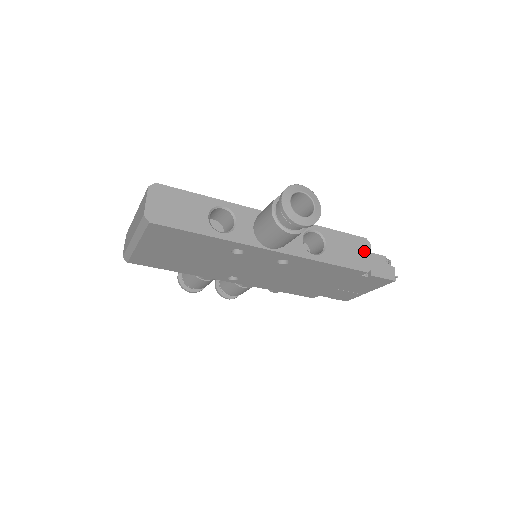
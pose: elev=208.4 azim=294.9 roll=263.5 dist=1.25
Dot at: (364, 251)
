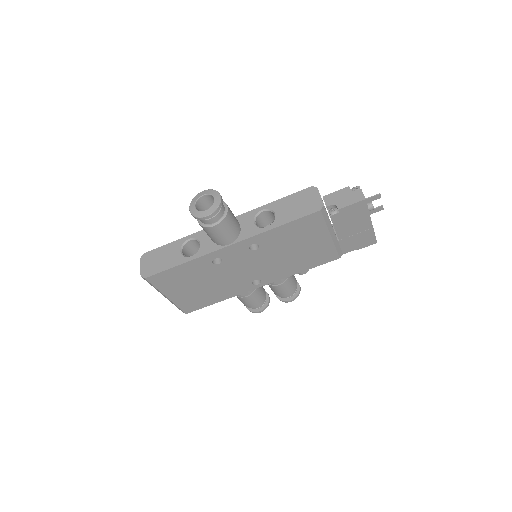
Dot at: (312, 197)
